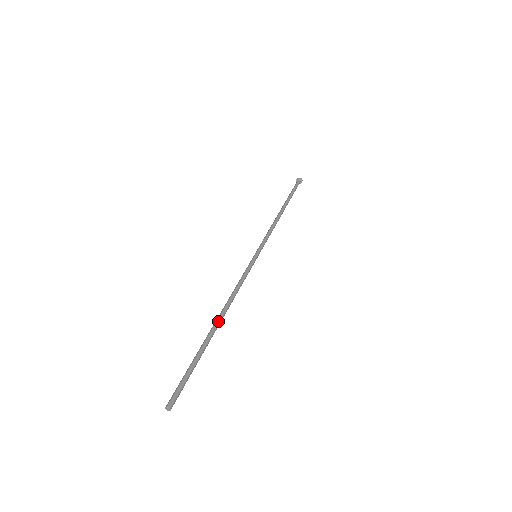
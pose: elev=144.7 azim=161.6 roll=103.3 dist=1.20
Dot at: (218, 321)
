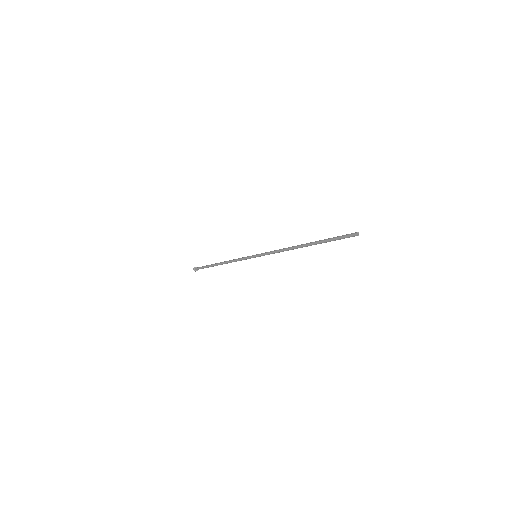
Dot at: (304, 244)
